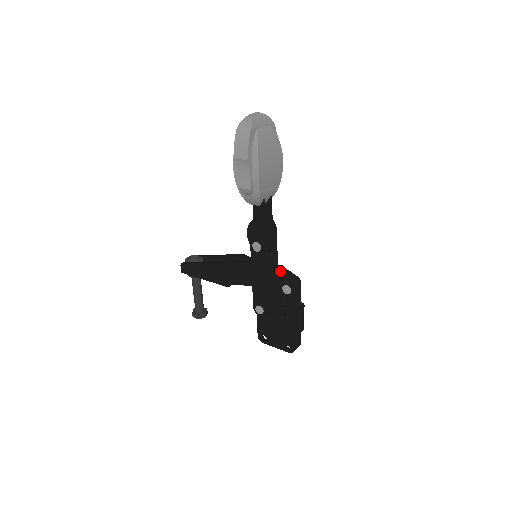
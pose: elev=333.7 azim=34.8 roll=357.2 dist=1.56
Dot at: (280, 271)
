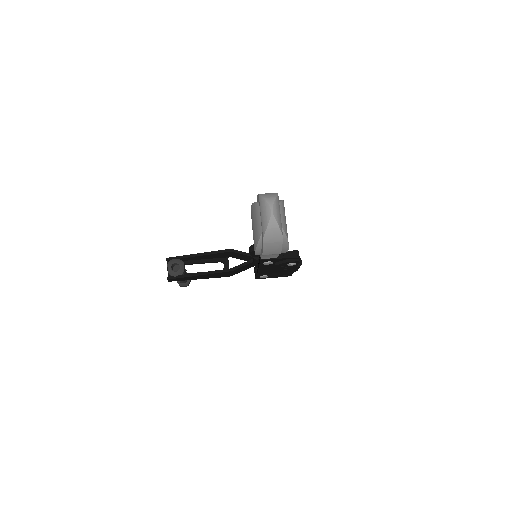
Dot at: (284, 258)
